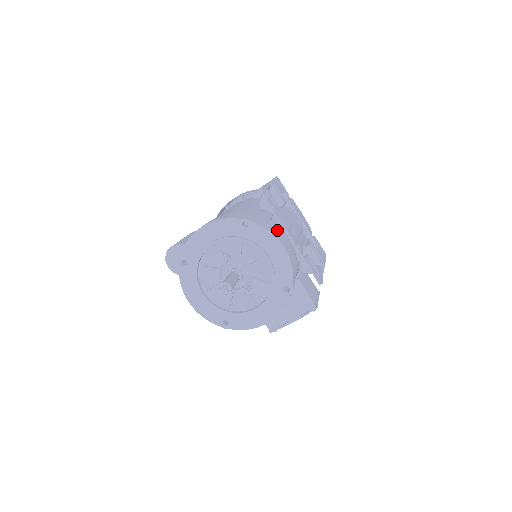
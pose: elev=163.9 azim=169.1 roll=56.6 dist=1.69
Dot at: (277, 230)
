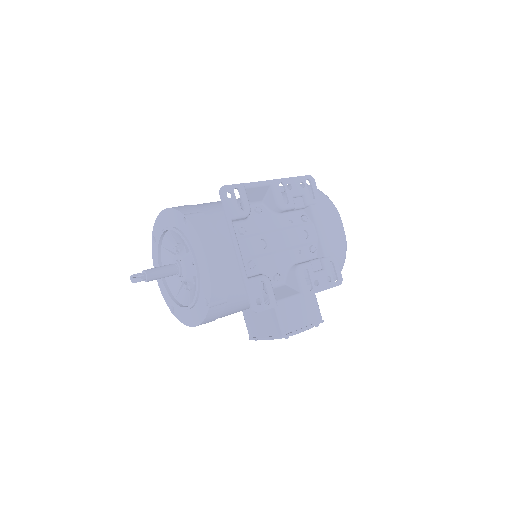
Dot at: (223, 236)
